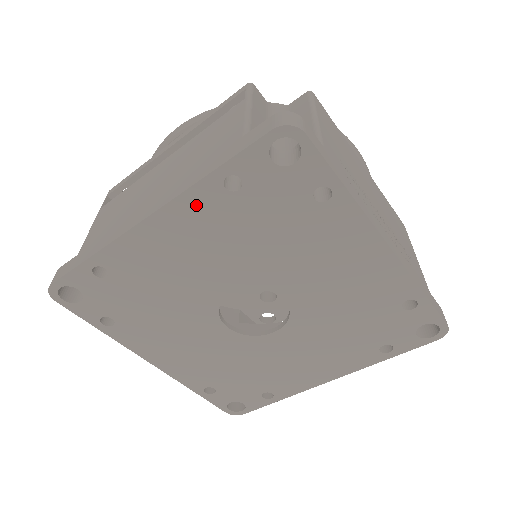
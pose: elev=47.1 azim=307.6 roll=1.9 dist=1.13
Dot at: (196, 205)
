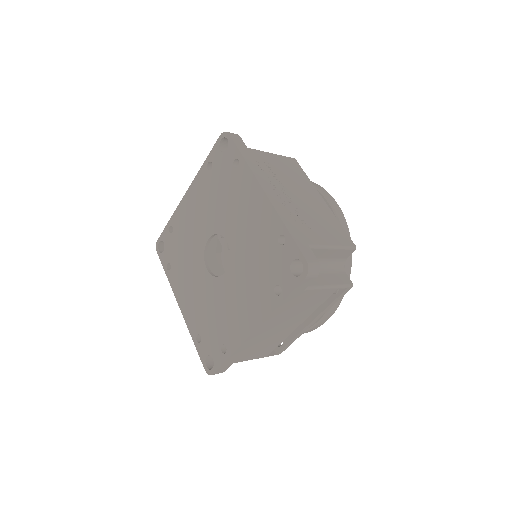
Dot at: (200, 181)
